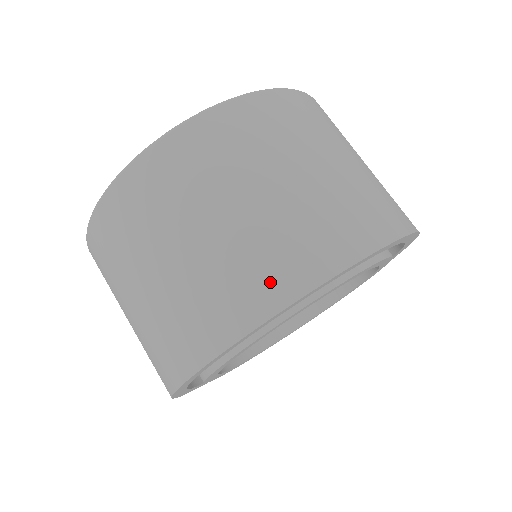
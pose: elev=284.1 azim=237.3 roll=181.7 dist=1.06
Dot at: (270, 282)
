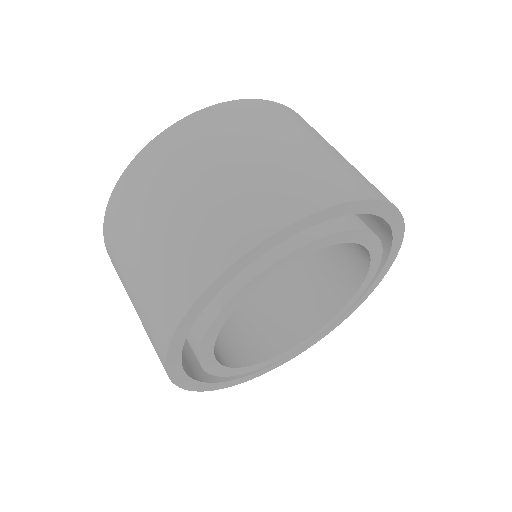
Dot at: (321, 188)
